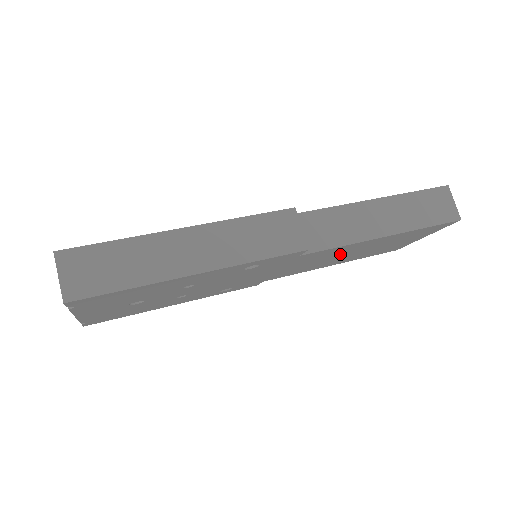
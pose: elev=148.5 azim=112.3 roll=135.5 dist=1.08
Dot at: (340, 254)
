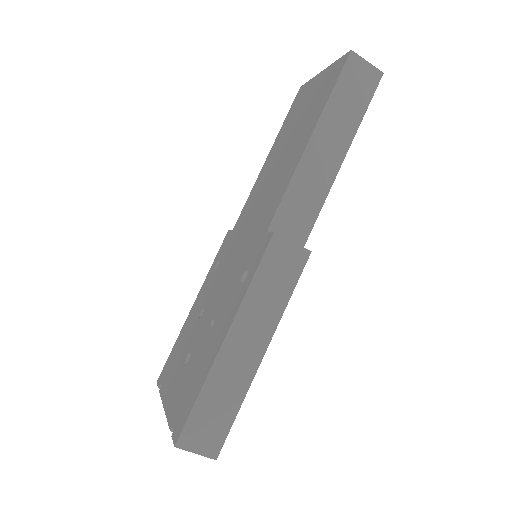
Dot at: occluded
